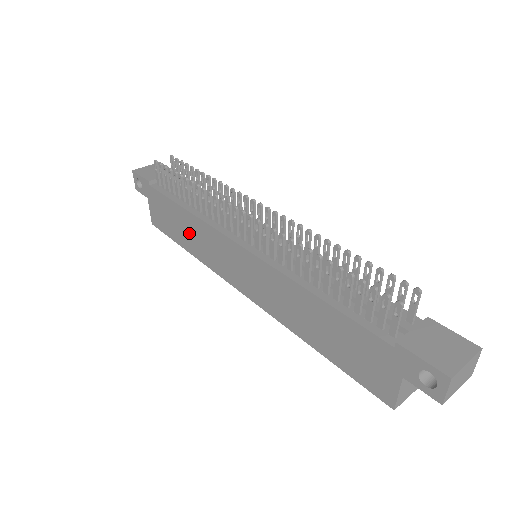
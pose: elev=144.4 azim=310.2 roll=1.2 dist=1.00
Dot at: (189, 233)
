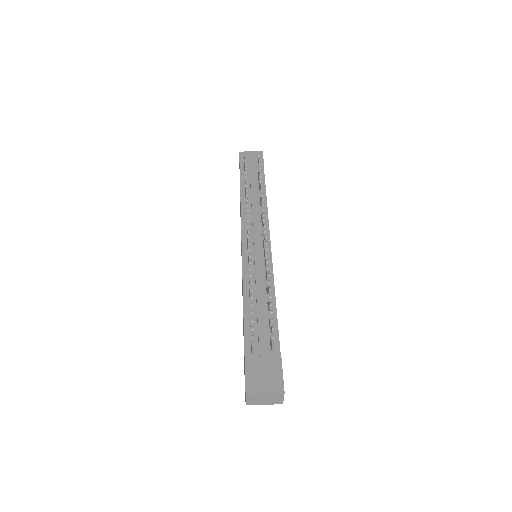
Dot at: occluded
